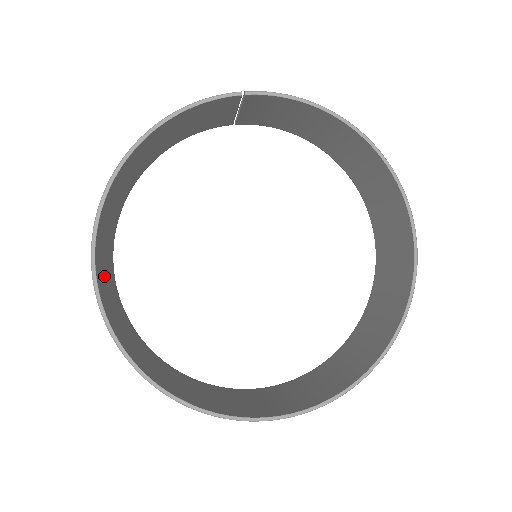
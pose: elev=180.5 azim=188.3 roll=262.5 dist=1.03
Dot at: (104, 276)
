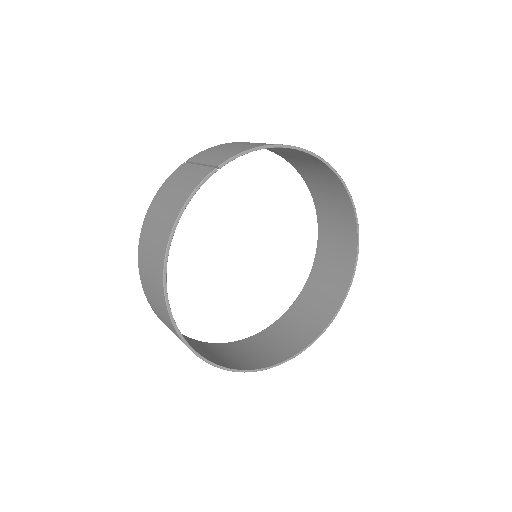
Dot at: occluded
